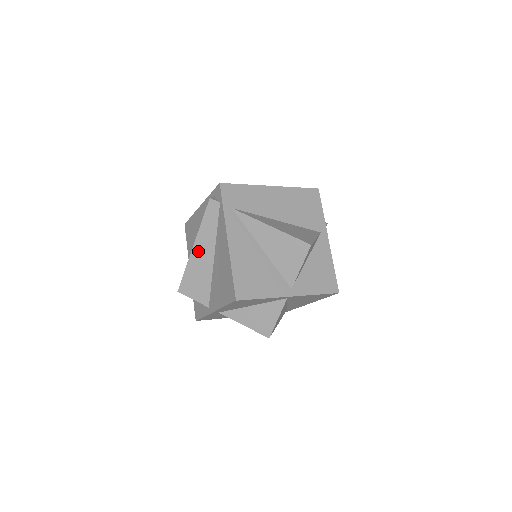
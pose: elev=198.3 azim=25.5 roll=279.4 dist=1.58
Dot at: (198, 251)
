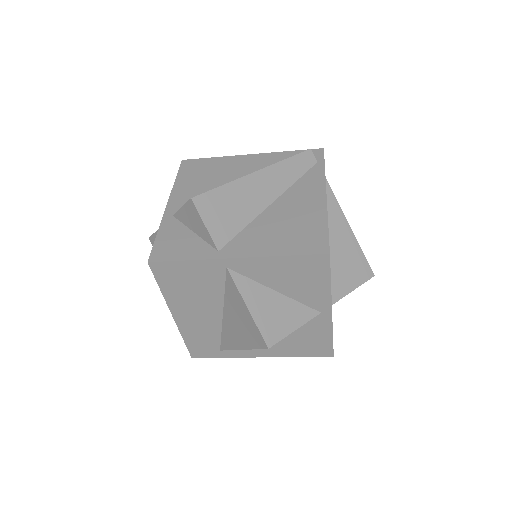
Dot at: (259, 180)
